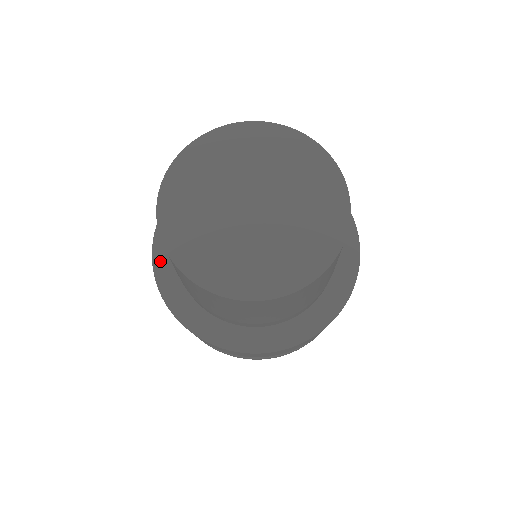
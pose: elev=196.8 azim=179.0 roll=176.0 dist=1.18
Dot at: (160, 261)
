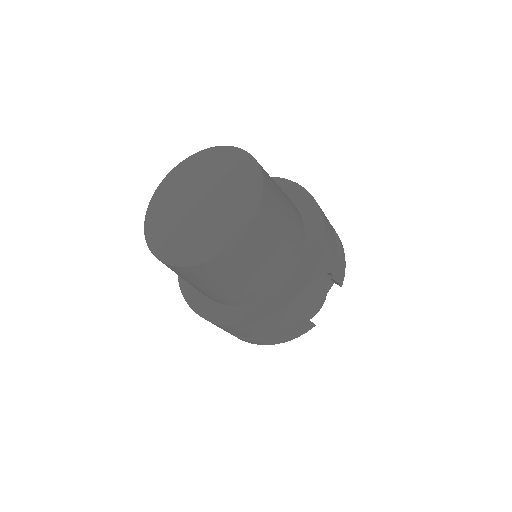
Dot at: occluded
